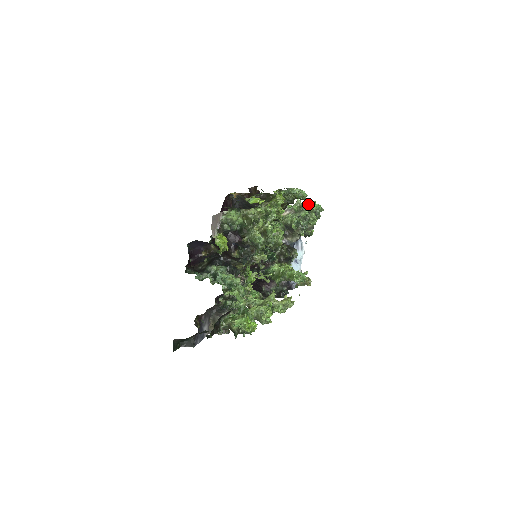
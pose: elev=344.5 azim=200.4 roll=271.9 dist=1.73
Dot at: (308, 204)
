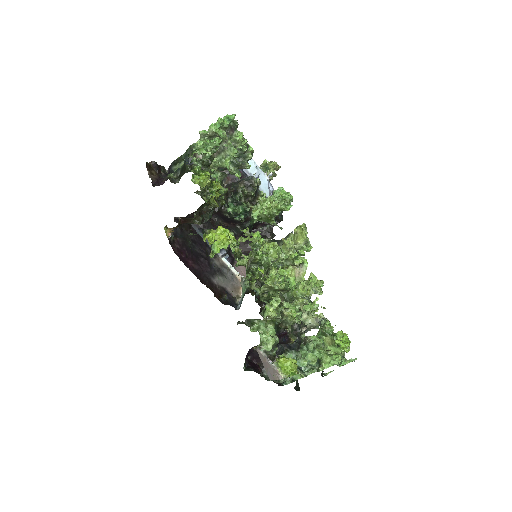
Dot at: (216, 128)
